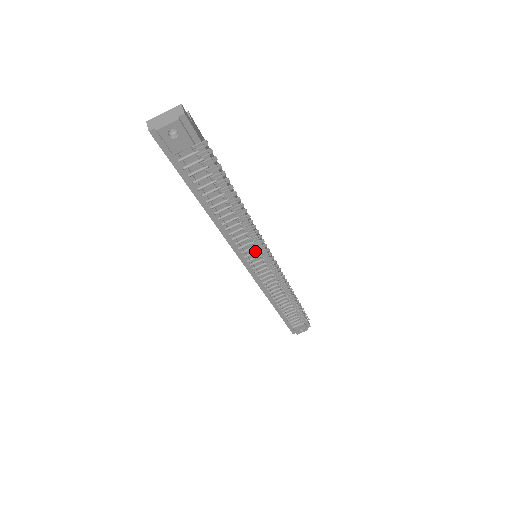
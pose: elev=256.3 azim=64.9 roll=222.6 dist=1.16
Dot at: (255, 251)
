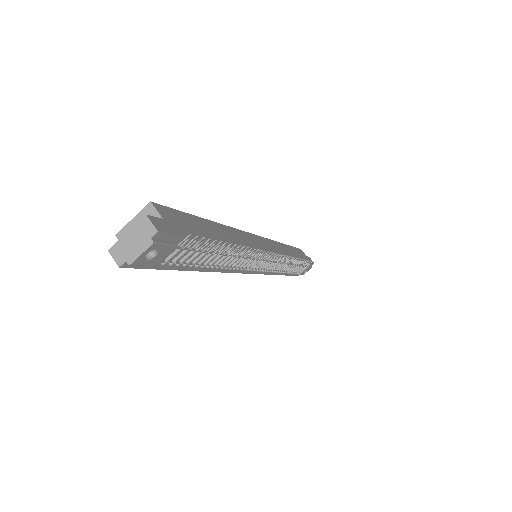
Dot at: (258, 261)
